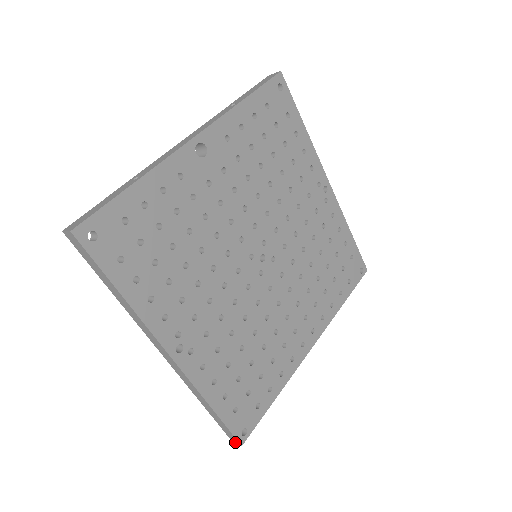
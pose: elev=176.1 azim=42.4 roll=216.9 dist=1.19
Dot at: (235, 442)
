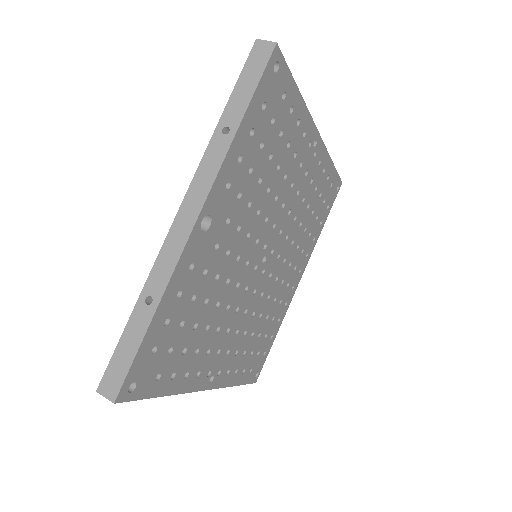
Dot at: occluded
